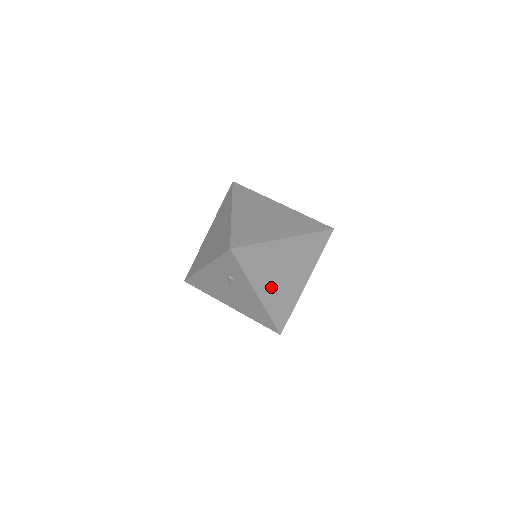
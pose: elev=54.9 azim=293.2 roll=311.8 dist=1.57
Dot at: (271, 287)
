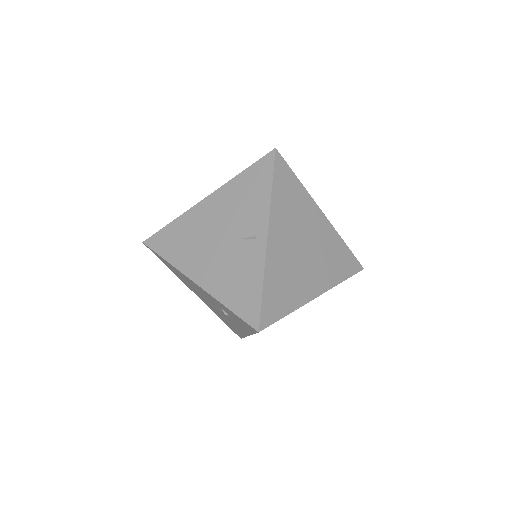
Dot at: occluded
